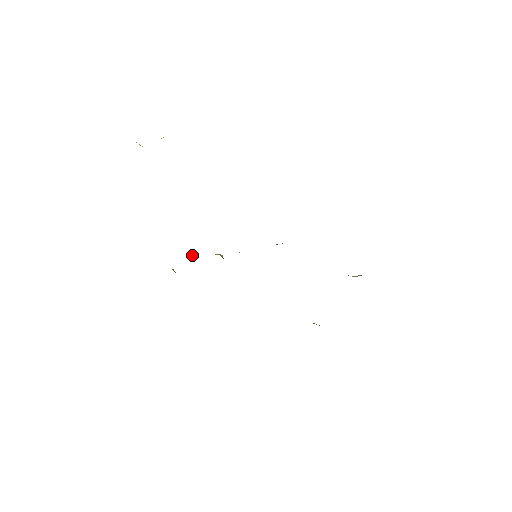
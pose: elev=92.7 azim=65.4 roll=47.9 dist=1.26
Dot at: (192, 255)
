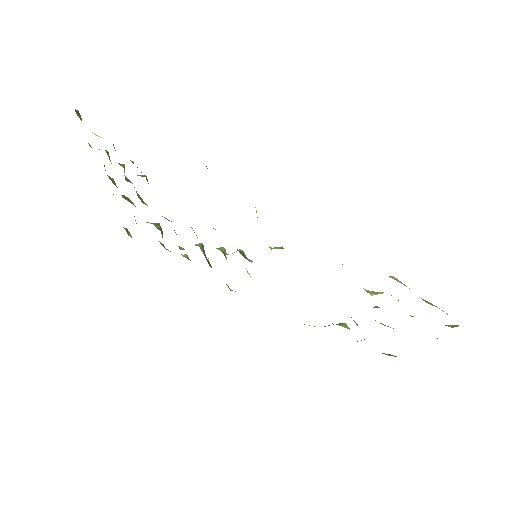
Dot at: (196, 245)
